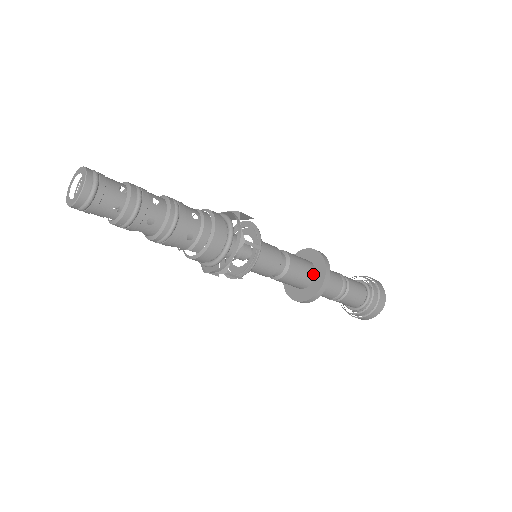
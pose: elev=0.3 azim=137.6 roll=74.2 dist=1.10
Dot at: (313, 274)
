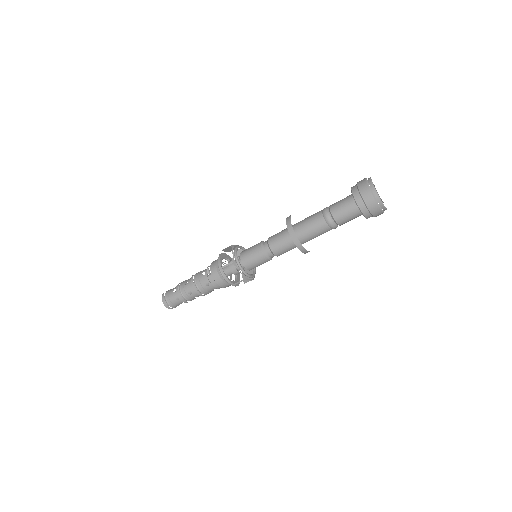
Dot at: occluded
